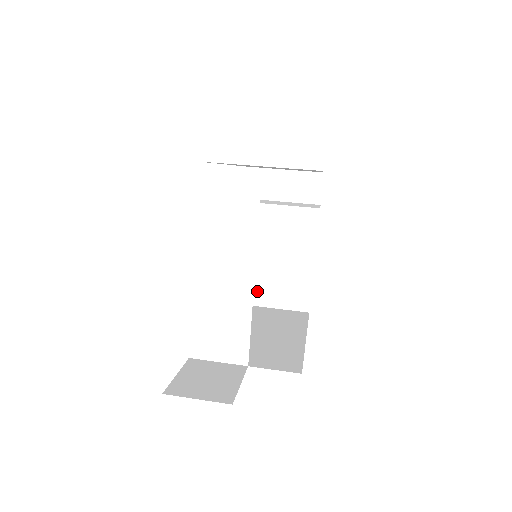
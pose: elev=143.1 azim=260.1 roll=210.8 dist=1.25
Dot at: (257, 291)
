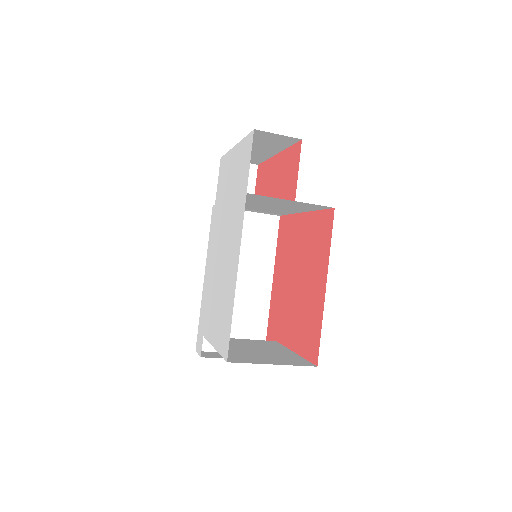
Dot at: (253, 359)
